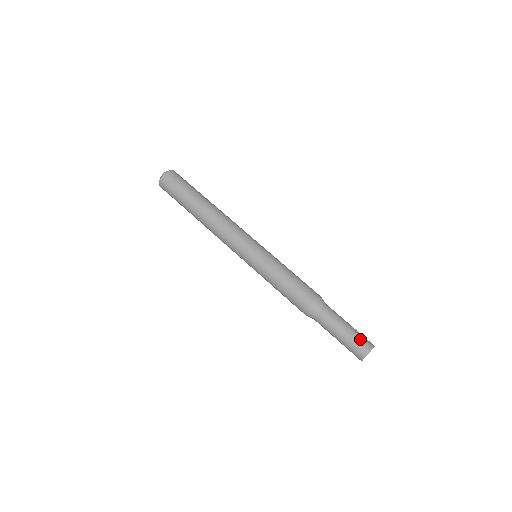
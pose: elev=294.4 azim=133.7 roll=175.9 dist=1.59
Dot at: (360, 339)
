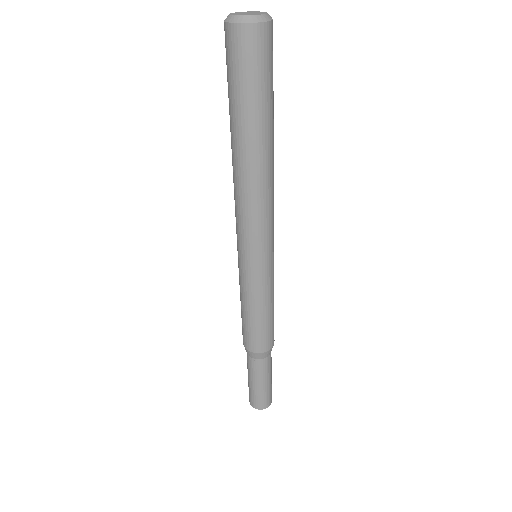
Dot at: (269, 395)
